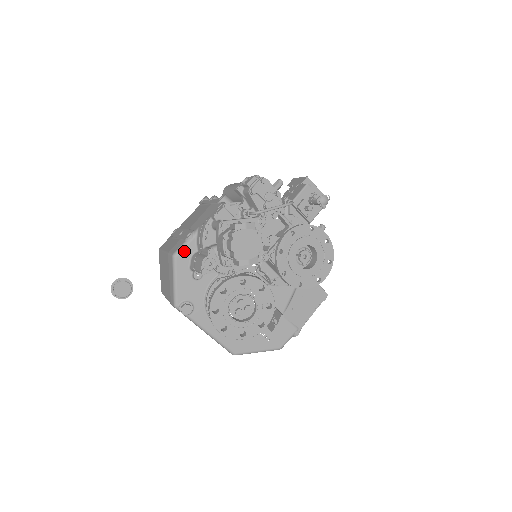
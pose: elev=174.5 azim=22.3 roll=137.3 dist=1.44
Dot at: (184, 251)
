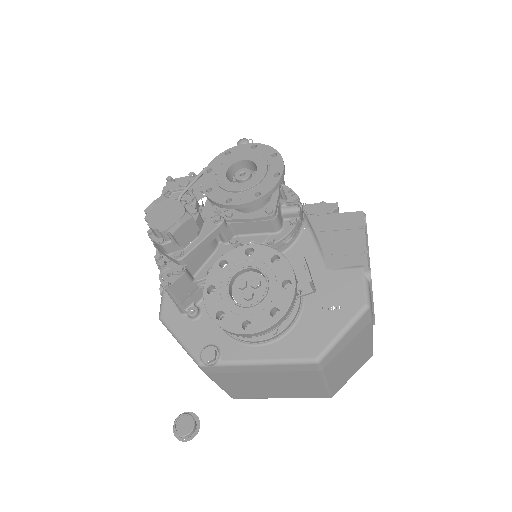
Dot at: (165, 304)
